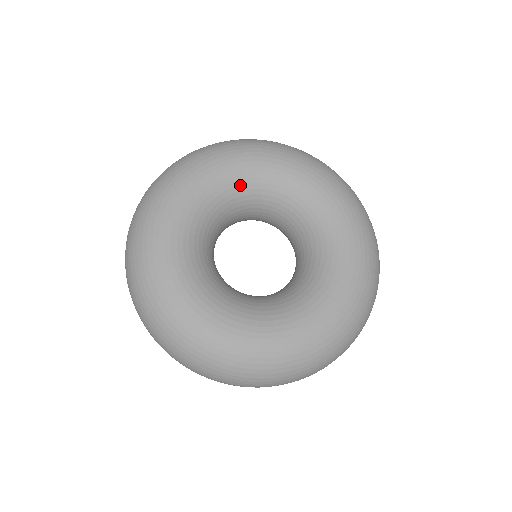
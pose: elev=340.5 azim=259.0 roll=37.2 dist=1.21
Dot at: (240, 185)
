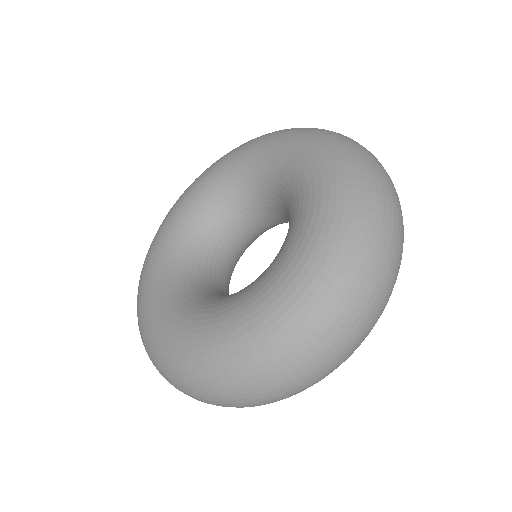
Dot at: (228, 183)
